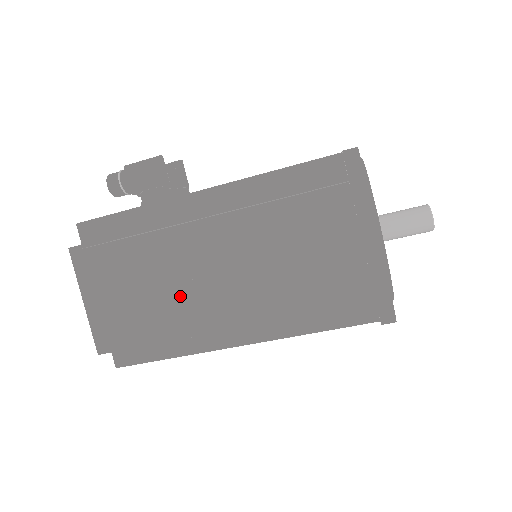
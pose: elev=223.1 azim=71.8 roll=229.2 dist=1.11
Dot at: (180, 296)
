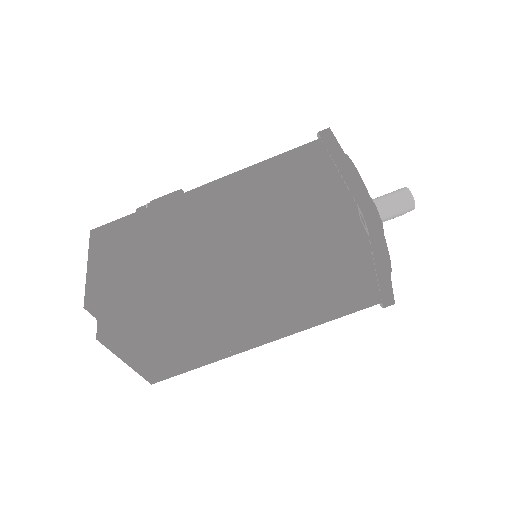
Dot at: (177, 245)
